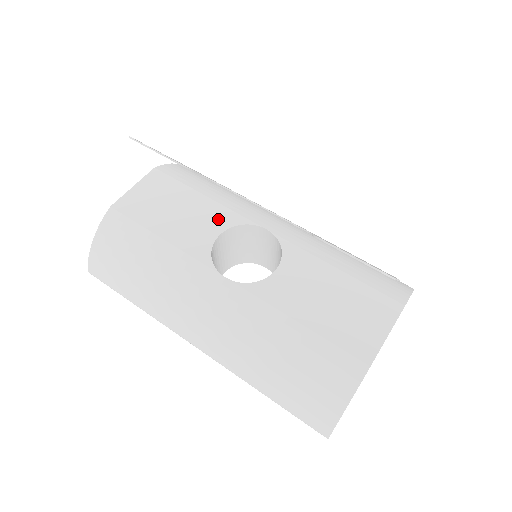
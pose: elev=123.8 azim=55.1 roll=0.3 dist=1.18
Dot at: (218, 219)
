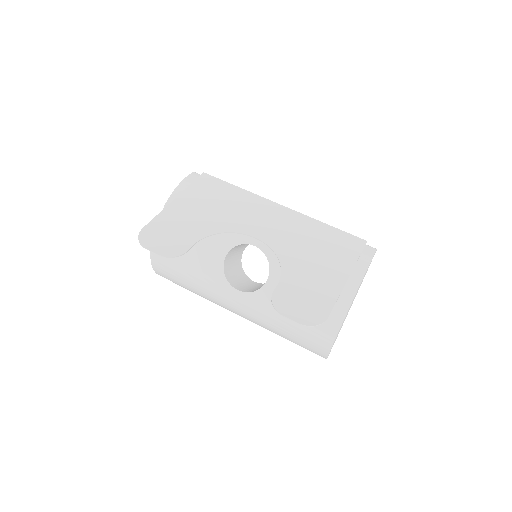
Dot at: (221, 244)
